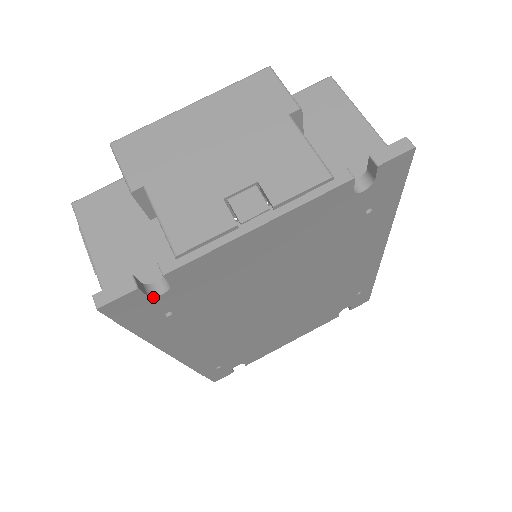
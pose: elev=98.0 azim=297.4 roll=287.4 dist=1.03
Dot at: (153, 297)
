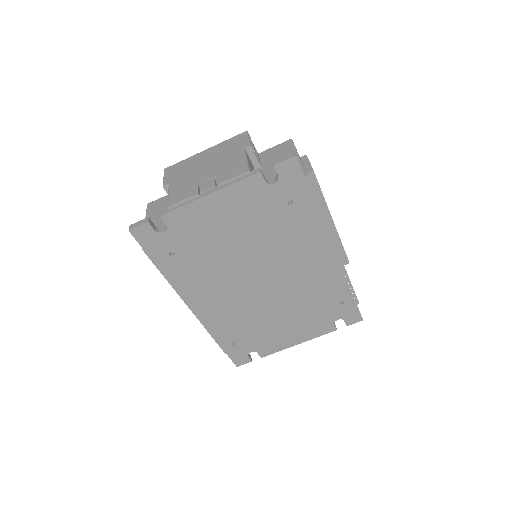
Dot at: (159, 233)
